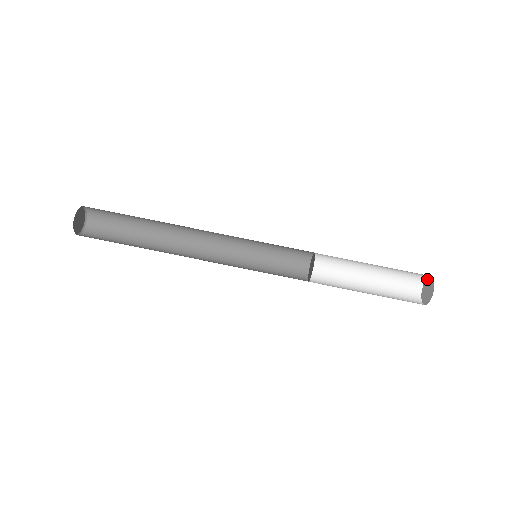
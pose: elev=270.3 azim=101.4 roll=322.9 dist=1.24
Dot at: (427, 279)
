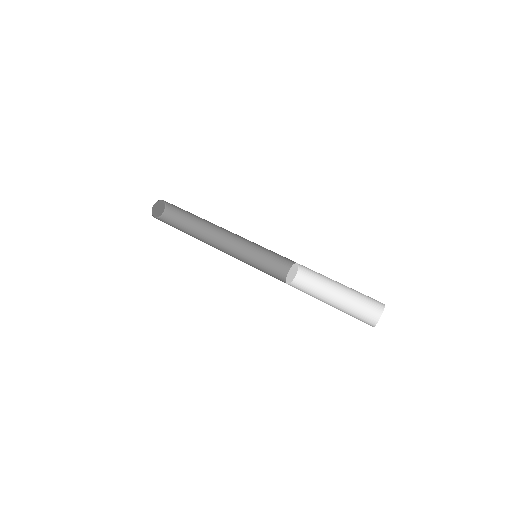
Dot at: (382, 311)
